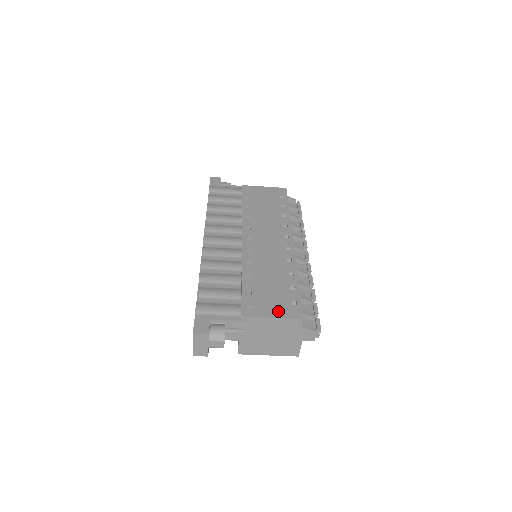
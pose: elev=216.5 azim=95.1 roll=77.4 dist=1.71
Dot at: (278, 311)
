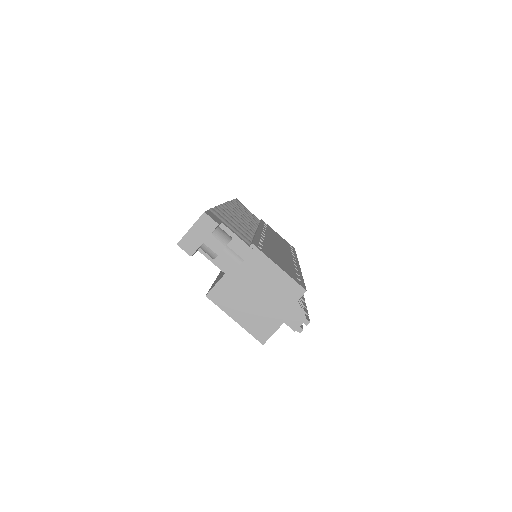
Dot at: (285, 269)
